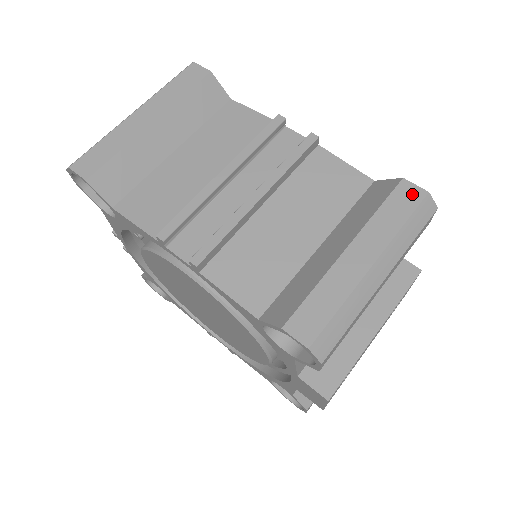
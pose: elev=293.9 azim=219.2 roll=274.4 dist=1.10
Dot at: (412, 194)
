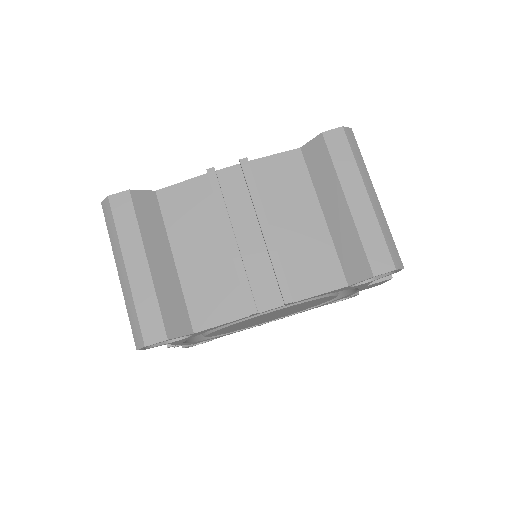
Dot at: (337, 137)
